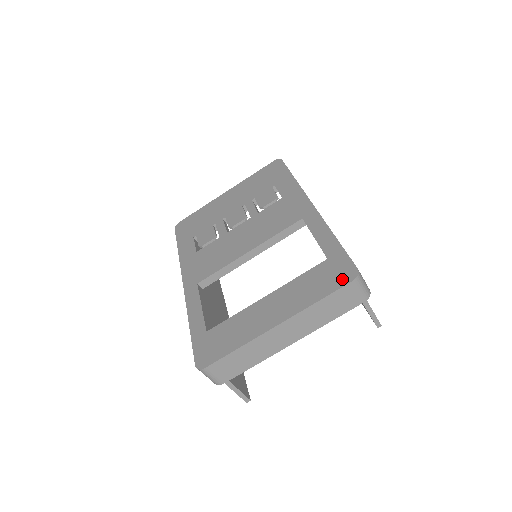
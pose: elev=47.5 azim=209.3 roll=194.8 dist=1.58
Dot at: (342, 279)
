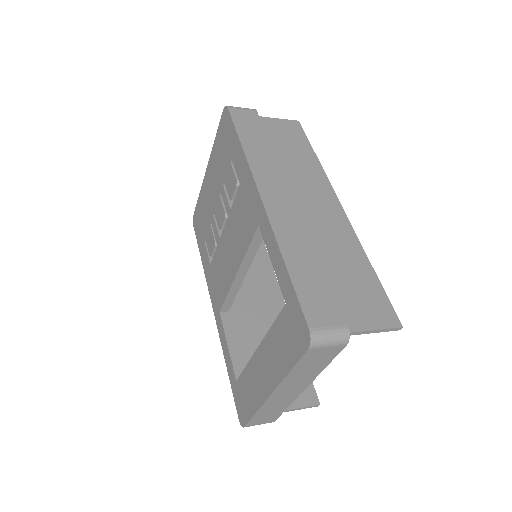
Dot at: (300, 343)
